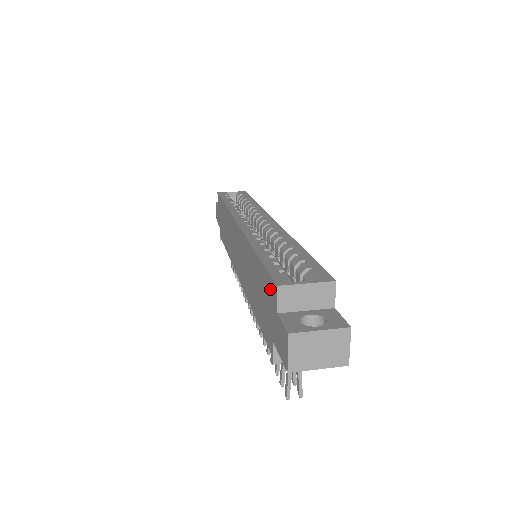
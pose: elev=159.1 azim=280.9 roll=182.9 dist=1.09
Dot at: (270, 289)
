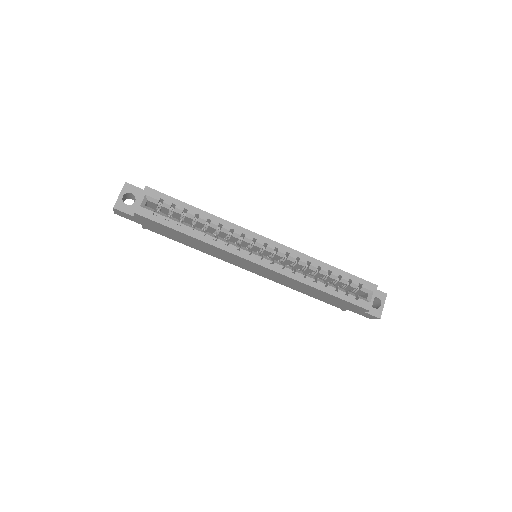
Dot at: (356, 307)
